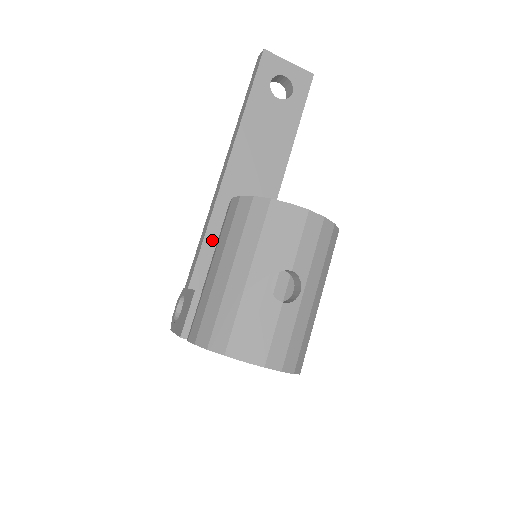
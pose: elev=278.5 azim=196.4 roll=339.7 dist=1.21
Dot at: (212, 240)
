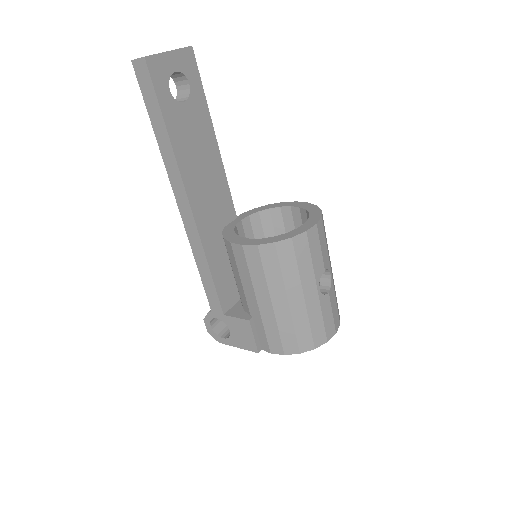
Dot at: (216, 269)
